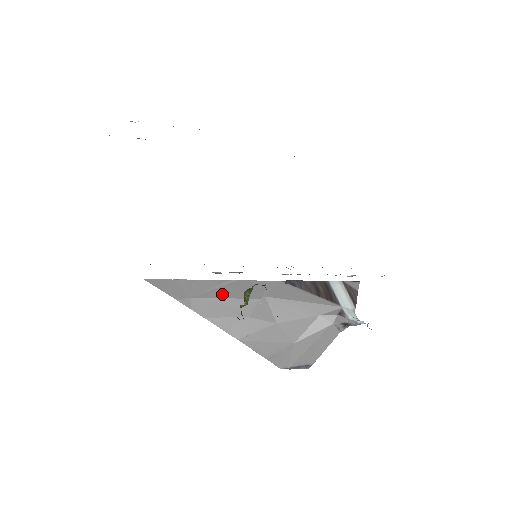
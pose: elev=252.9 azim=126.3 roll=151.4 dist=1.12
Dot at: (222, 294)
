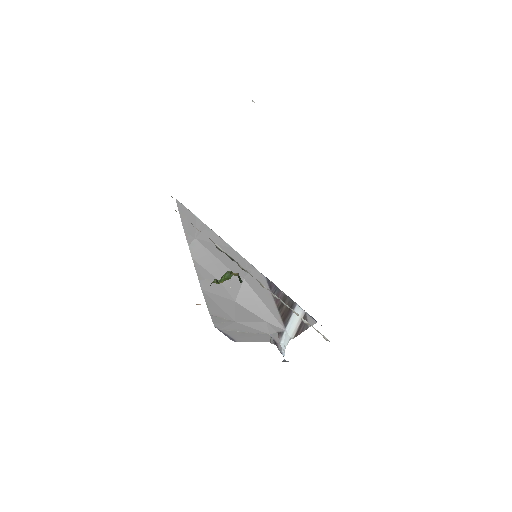
Dot at: (218, 253)
